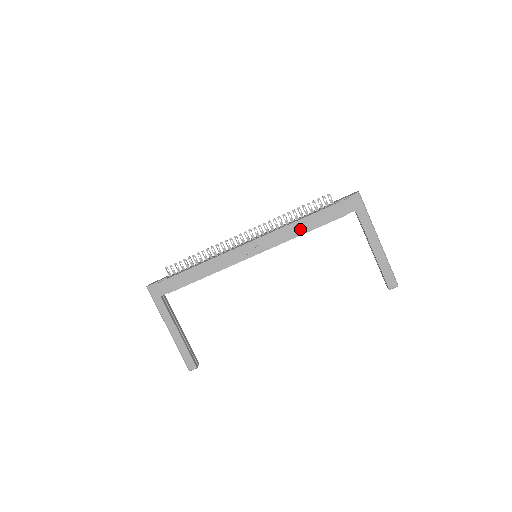
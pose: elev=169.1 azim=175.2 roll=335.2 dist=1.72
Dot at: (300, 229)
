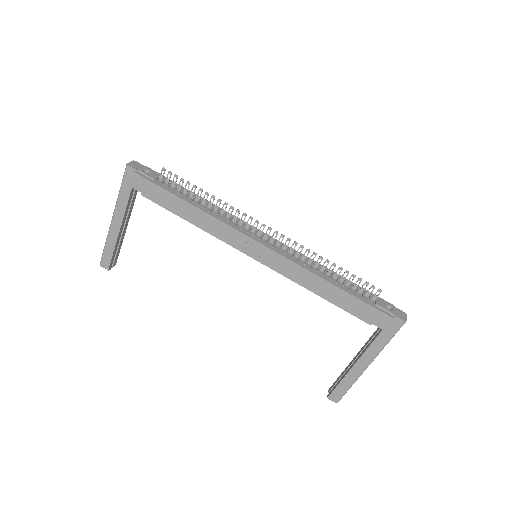
Dot at: (319, 288)
